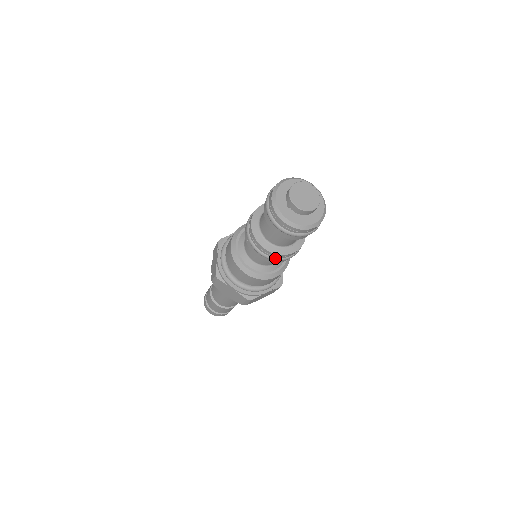
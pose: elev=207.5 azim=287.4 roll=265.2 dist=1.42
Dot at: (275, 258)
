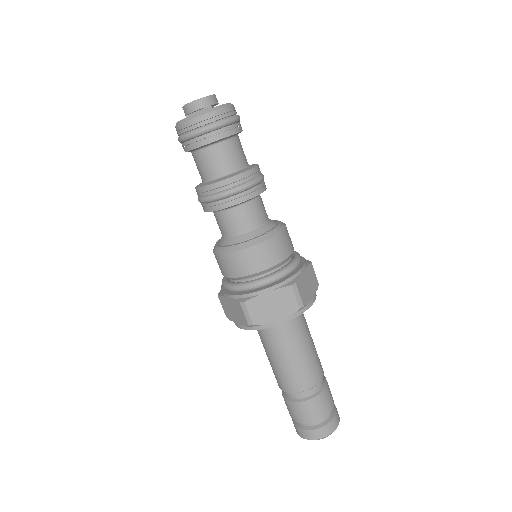
Dot at: (212, 195)
